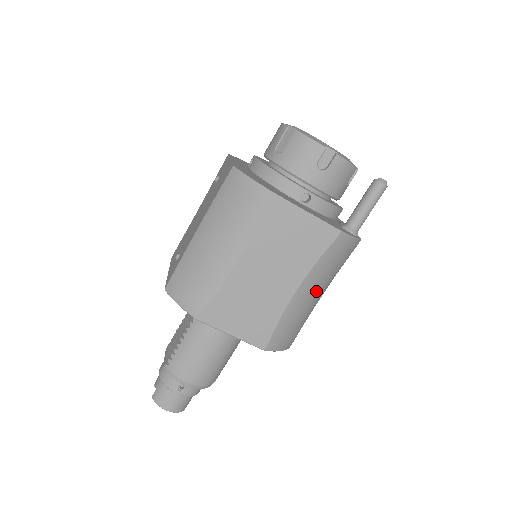
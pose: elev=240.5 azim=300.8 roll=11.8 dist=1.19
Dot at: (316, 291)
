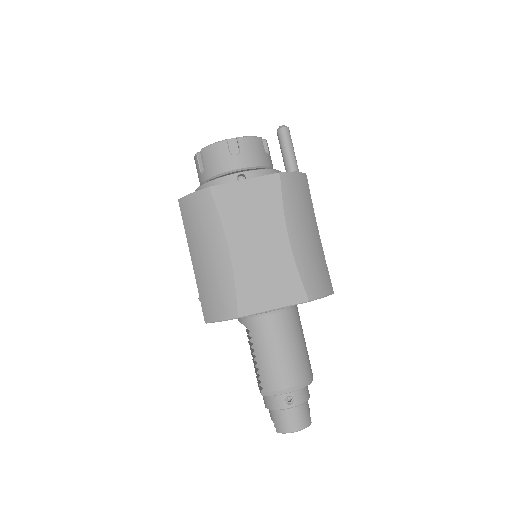
Dot at: (307, 231)
